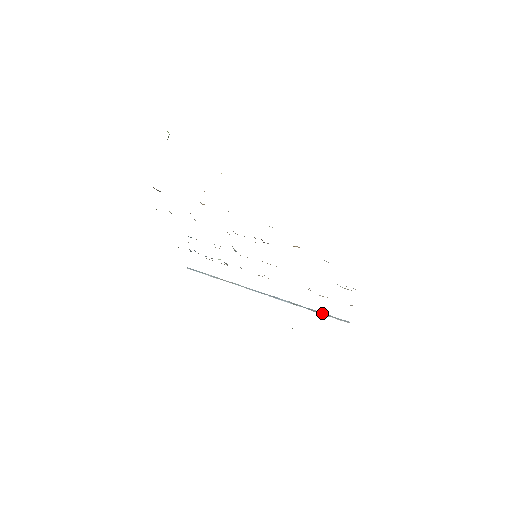
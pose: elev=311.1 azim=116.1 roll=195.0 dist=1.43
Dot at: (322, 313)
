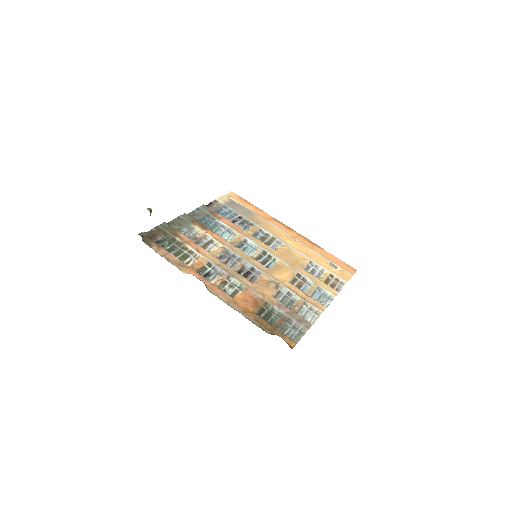
Dot at: occluded
